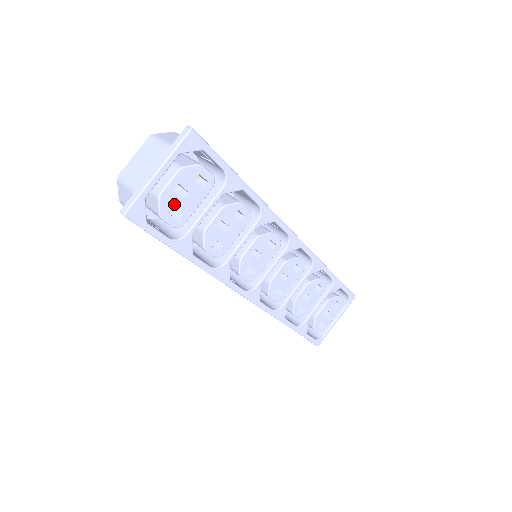
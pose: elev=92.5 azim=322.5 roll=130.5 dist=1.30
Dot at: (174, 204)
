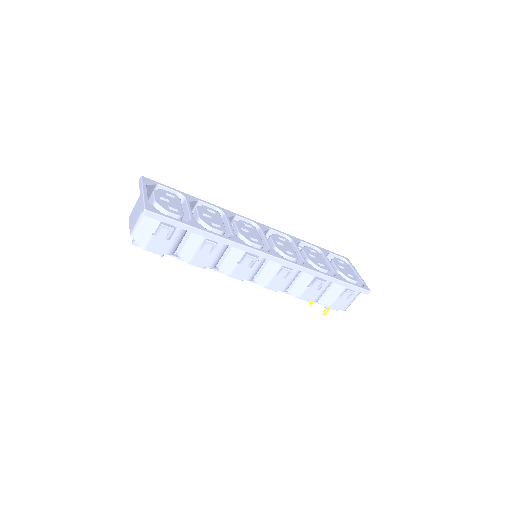
Dot at: (167, 205)
